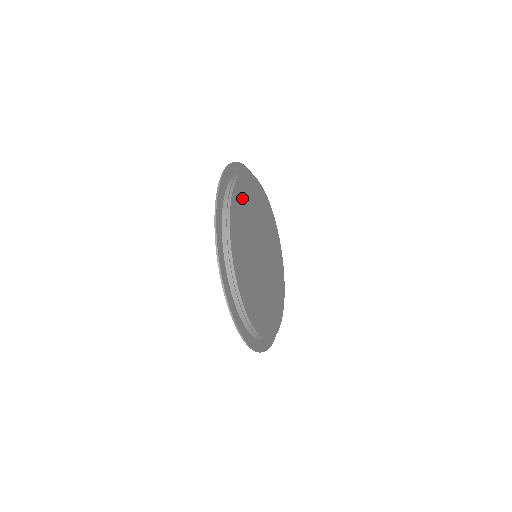
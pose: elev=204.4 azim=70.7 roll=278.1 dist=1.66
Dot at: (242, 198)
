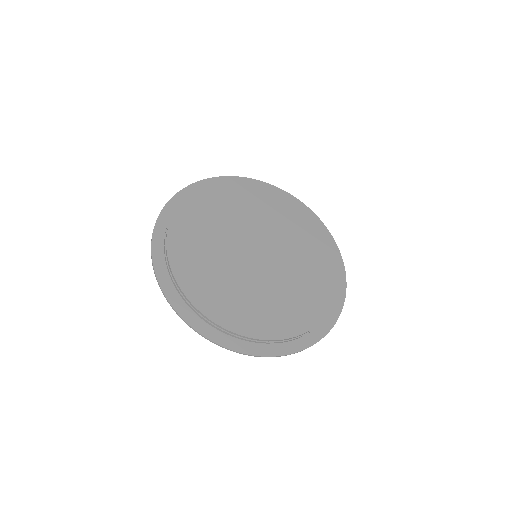
Dot at: (222, 198)
